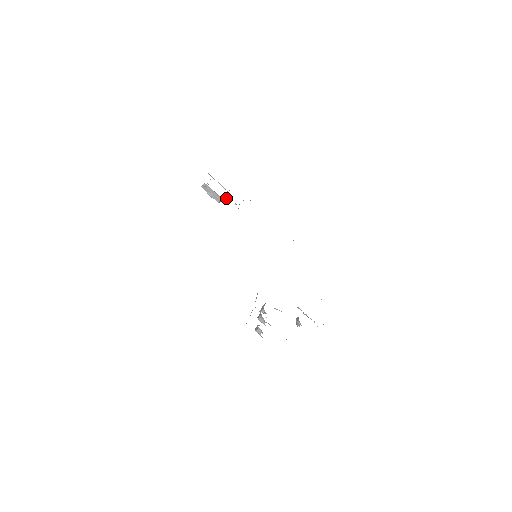
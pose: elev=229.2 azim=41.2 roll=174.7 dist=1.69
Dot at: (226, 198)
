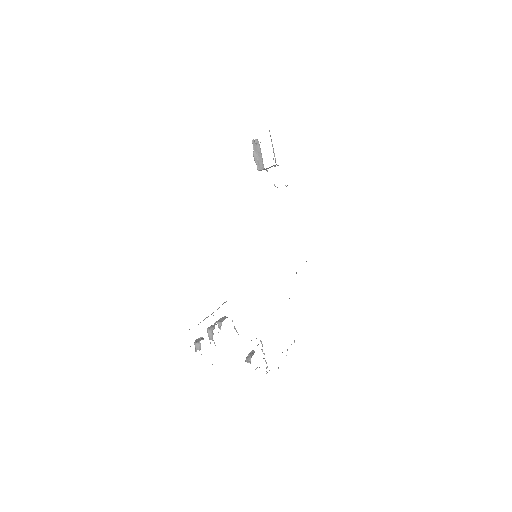
Dot at: occluded
